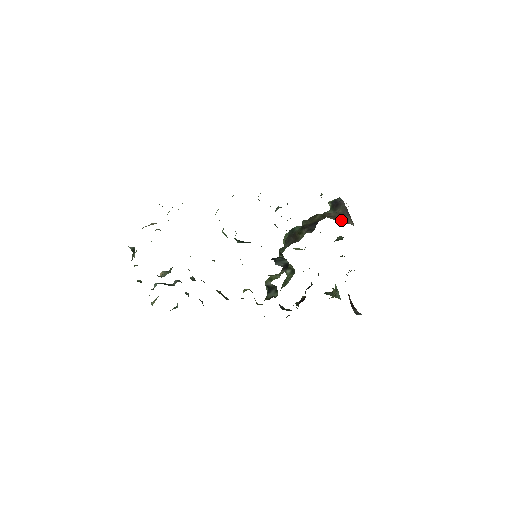
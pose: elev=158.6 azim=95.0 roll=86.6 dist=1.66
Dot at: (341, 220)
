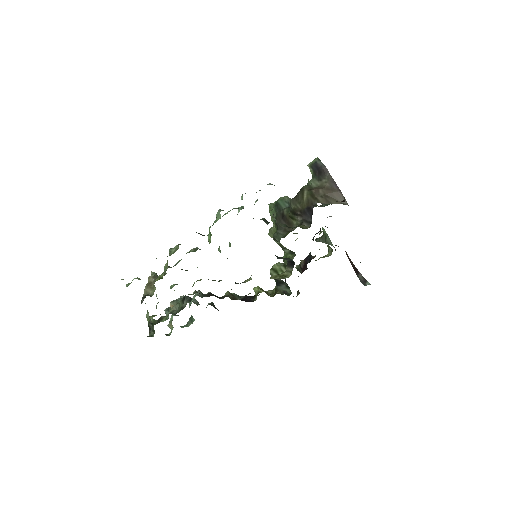
Dot at: (333, 200)
